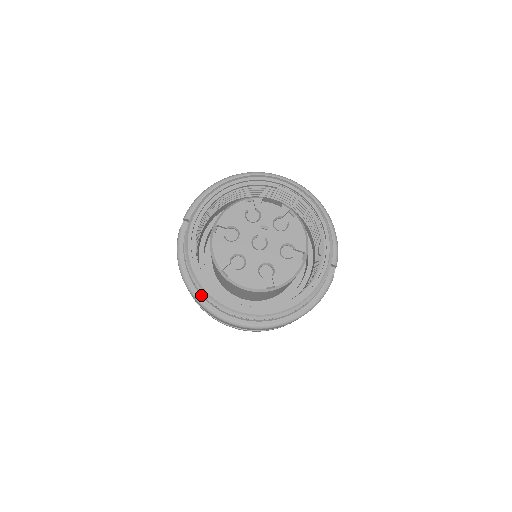
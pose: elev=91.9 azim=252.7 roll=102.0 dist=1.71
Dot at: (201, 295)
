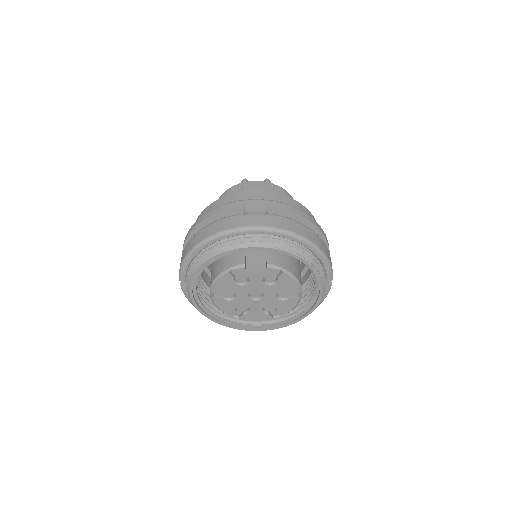
Dot at: occluded
